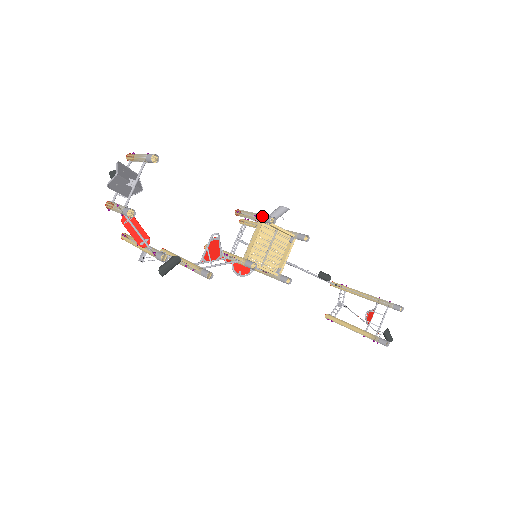
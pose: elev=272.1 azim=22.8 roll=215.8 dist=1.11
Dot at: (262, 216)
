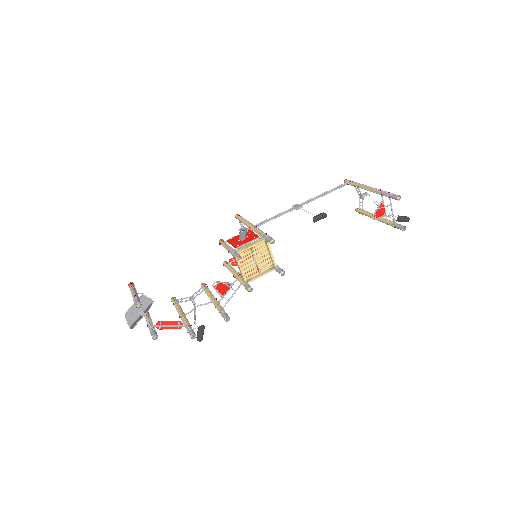
Dot at: (231, 254)
